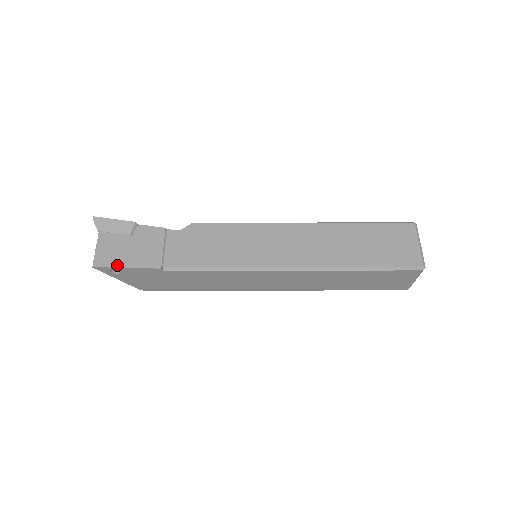
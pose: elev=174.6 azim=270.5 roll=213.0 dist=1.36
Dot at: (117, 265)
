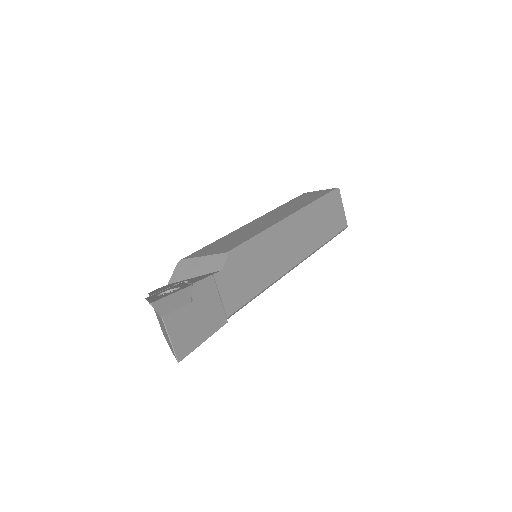
Dot at: (197, 344)
